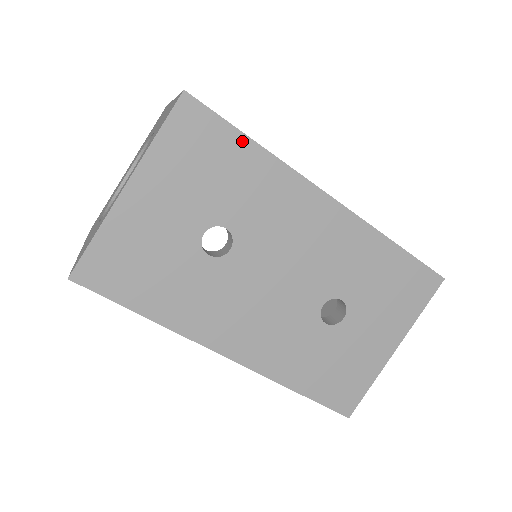
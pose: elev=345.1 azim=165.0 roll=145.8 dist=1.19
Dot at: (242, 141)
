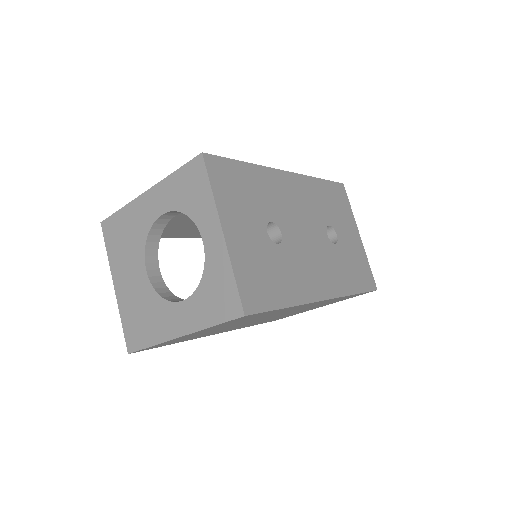
Dot at: (241, 165)
